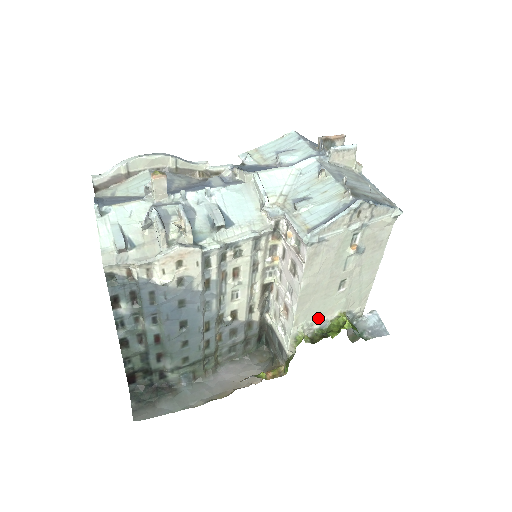
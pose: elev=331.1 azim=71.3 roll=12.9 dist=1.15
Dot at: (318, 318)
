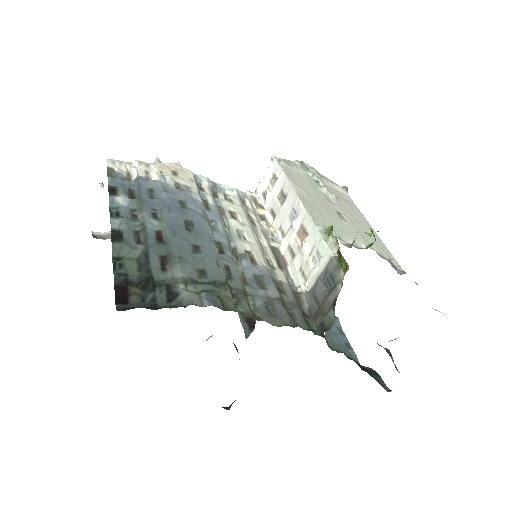
Dot at: (342, 236)
